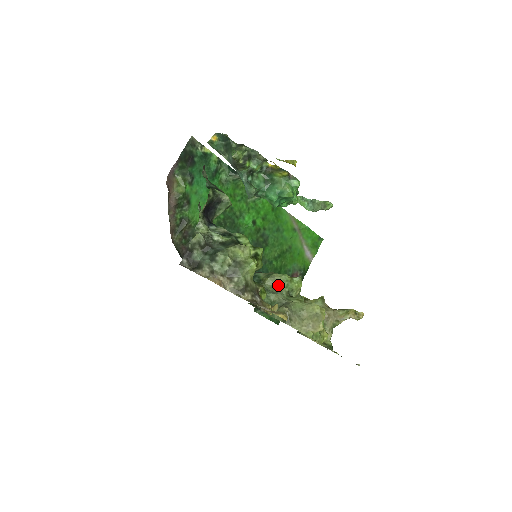
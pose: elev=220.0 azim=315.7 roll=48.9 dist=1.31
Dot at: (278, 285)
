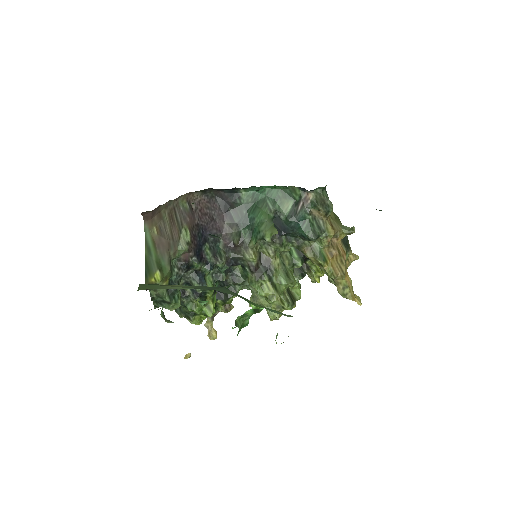
Dot at: occluded
